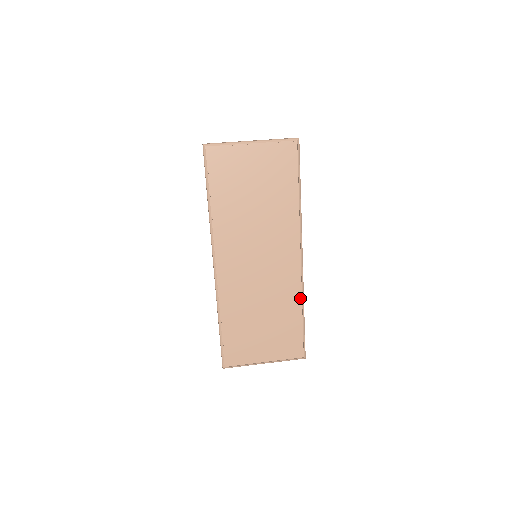
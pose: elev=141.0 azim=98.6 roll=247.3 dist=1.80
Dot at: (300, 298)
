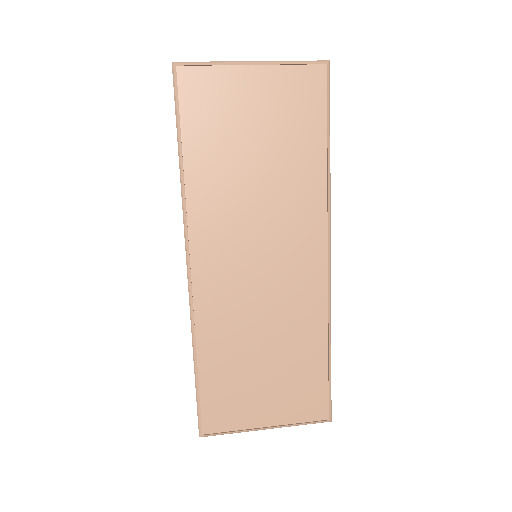
Dot at: (325, 324)
